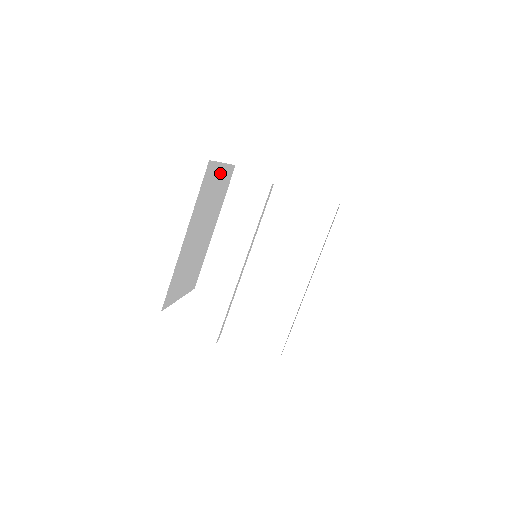
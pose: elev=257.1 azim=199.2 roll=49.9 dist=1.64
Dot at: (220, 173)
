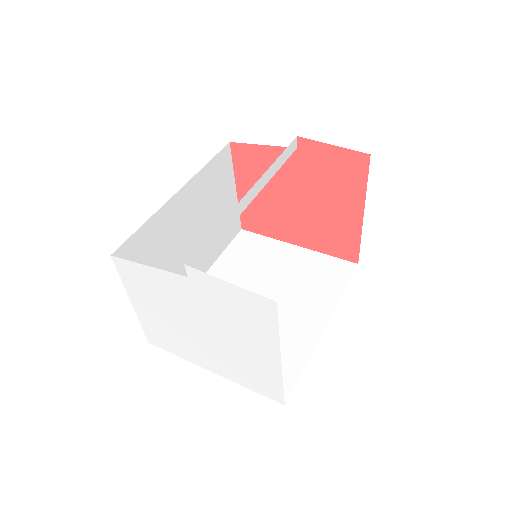
Dot at: (230, 196)
